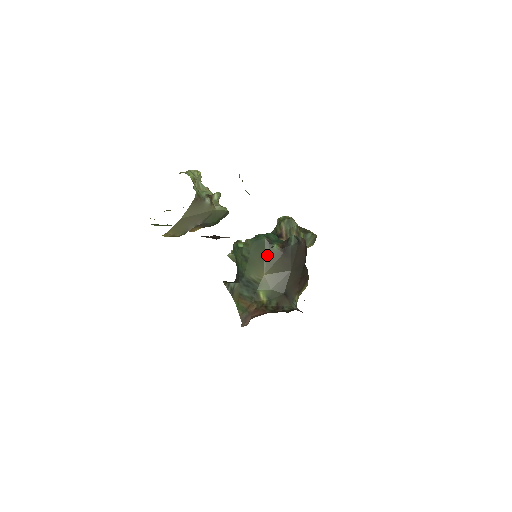
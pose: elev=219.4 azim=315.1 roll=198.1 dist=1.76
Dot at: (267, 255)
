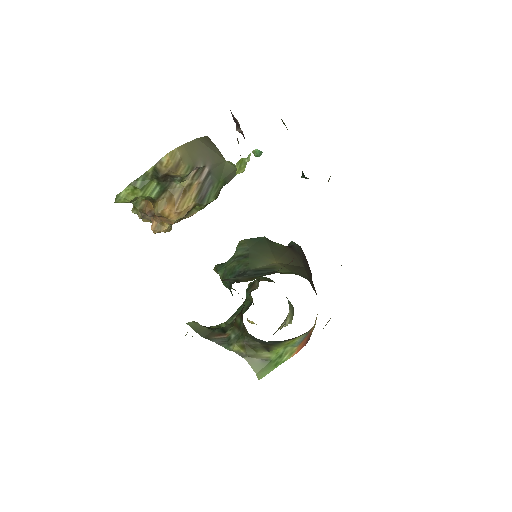
Dot at: (272, 248)
